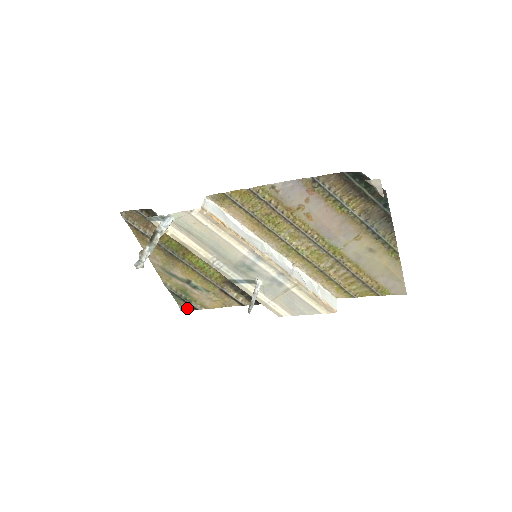
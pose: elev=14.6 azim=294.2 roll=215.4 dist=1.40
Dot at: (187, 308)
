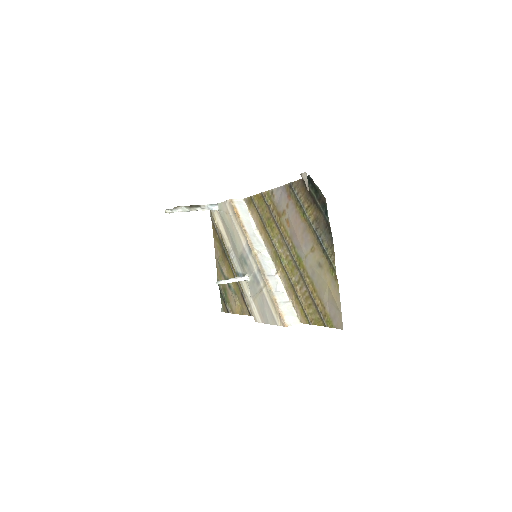
Dot at: (225, 310)
